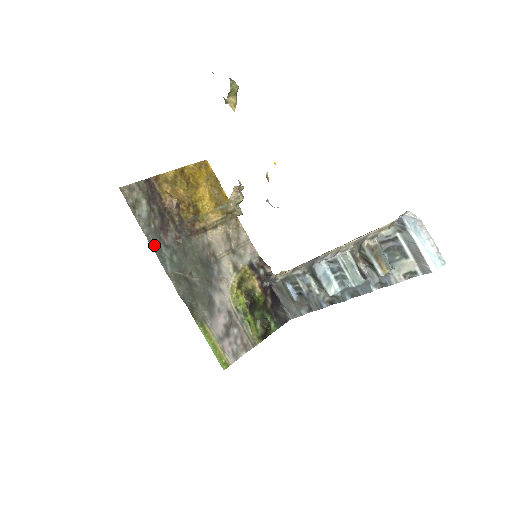
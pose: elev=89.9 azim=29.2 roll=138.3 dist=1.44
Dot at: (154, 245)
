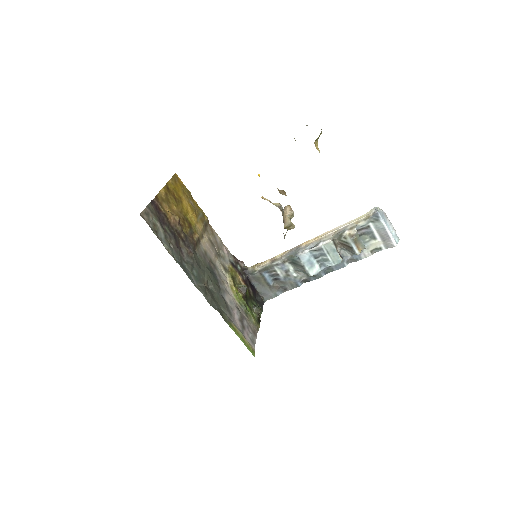
Dot at: (180, 264)
